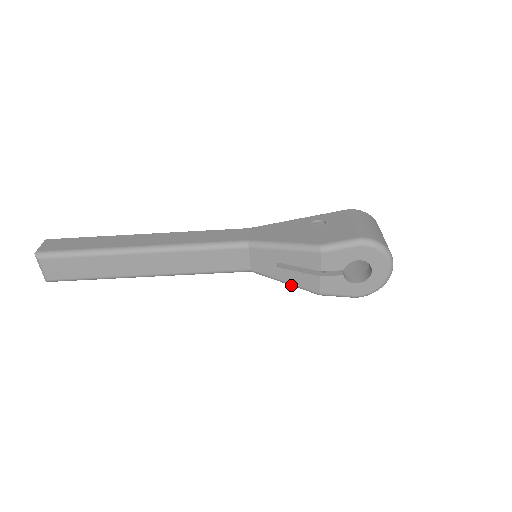
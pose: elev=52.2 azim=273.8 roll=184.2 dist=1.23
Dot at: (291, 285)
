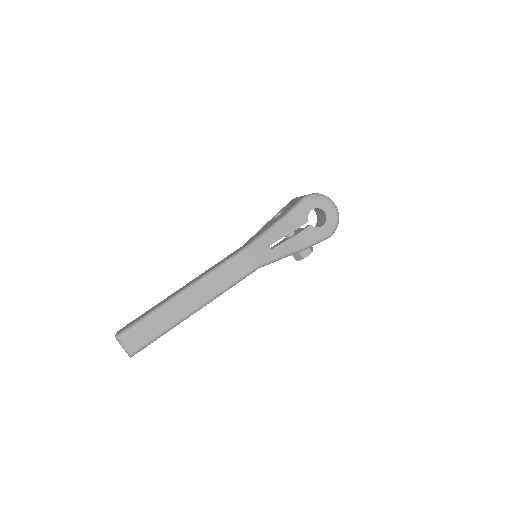
Dot at: (287, 256)
